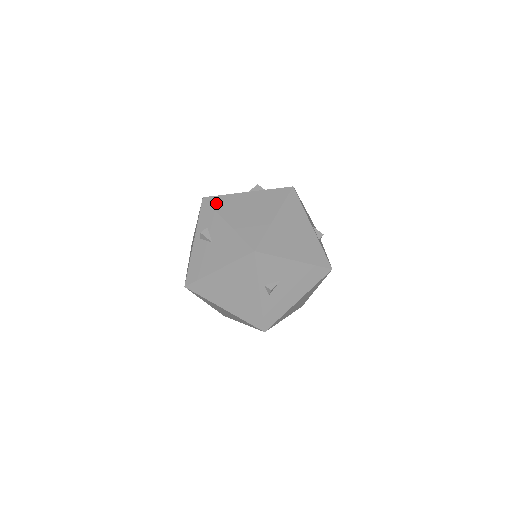
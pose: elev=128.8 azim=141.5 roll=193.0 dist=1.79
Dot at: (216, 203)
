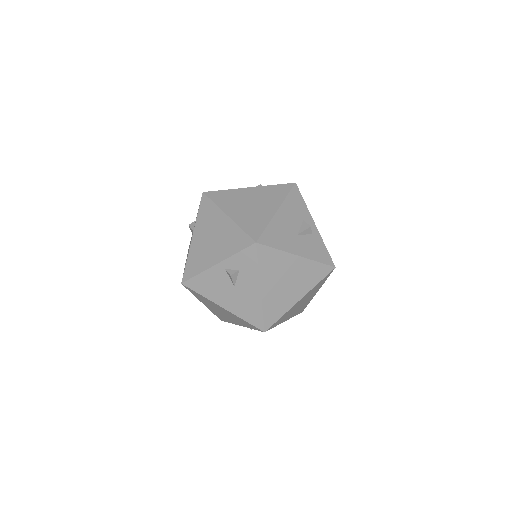
Dot at: (264, 258)
